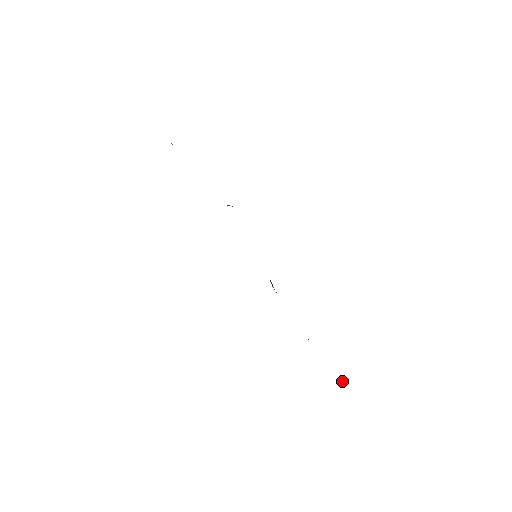
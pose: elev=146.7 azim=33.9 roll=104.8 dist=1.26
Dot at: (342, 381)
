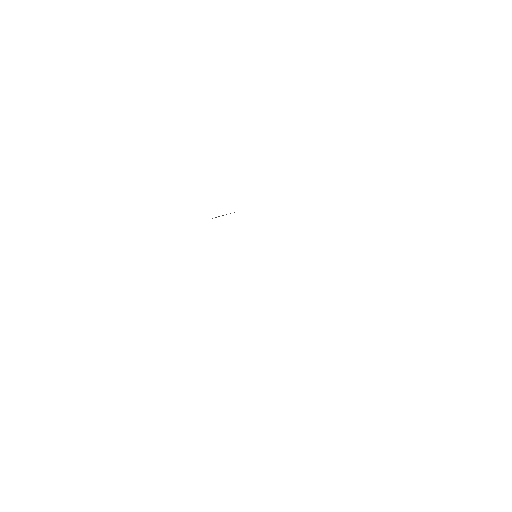
Dot at: occluded
